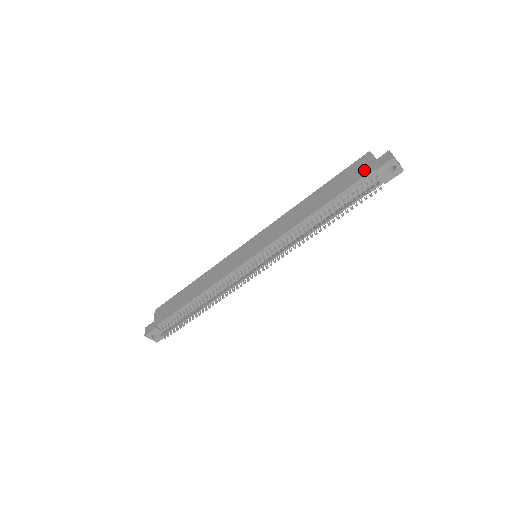
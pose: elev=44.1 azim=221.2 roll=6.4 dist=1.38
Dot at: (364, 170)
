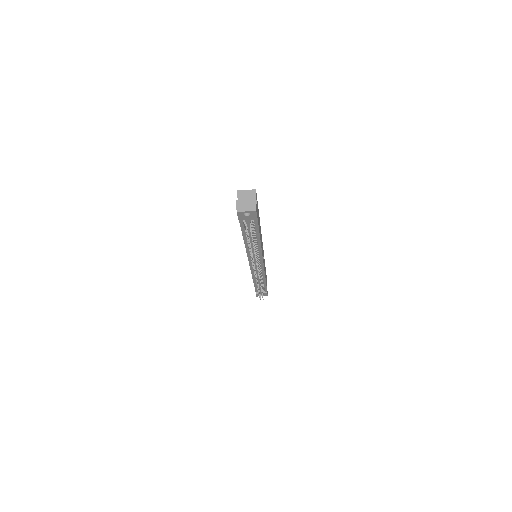
Dot at: occluded
